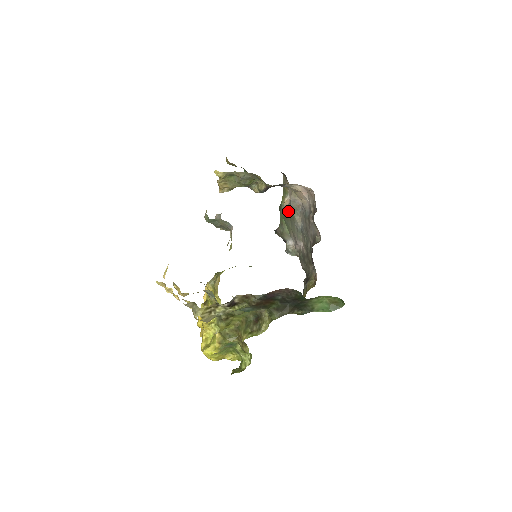
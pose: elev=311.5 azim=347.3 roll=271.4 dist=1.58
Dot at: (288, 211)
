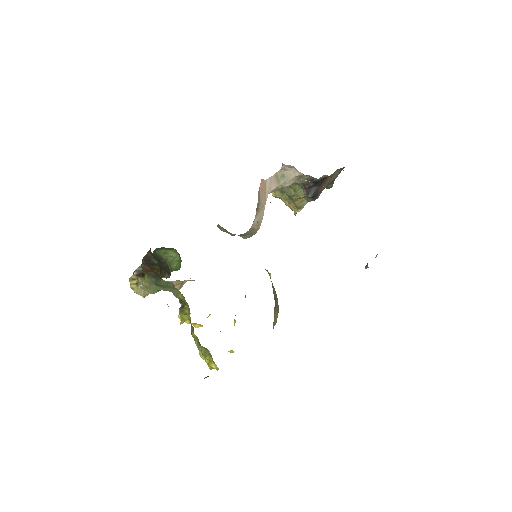
Dot at: occluded
